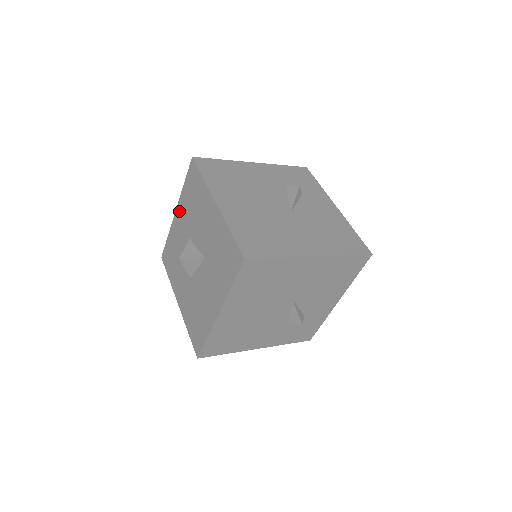
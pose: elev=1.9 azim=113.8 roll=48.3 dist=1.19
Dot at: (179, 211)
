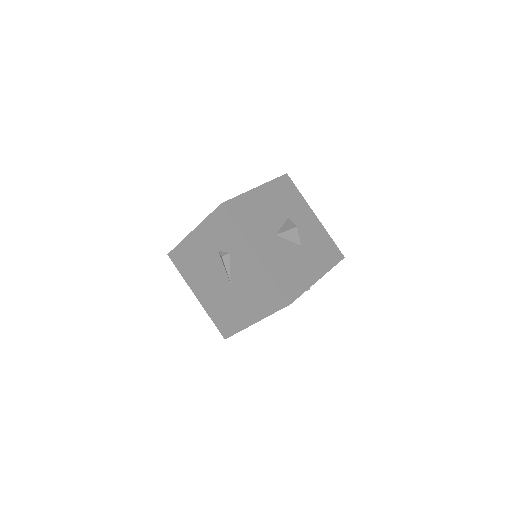
Dot at: occluded
